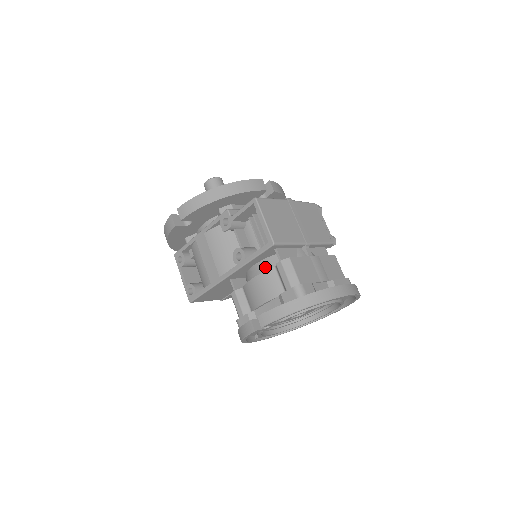
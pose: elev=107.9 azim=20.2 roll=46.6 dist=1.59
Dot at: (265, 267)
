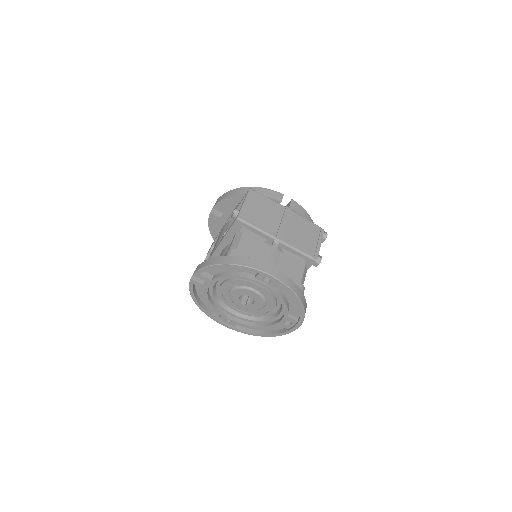
Dot at: occluded
